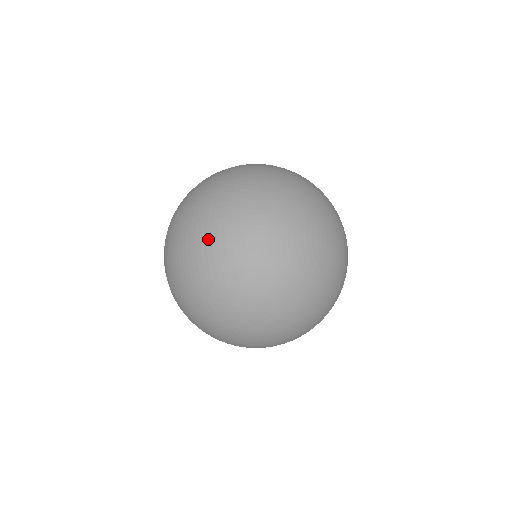
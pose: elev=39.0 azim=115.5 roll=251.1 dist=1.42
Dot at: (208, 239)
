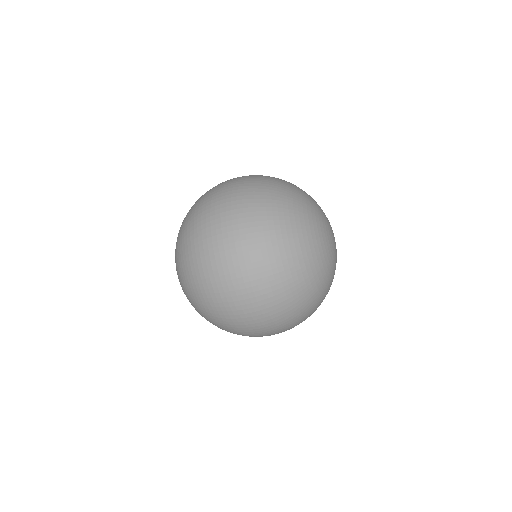
Dot at: (249, 177)
